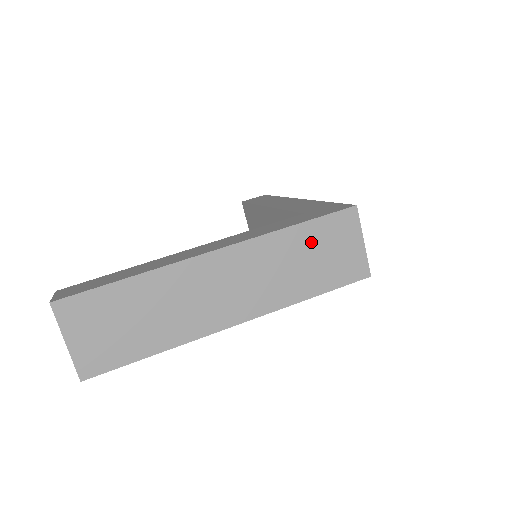
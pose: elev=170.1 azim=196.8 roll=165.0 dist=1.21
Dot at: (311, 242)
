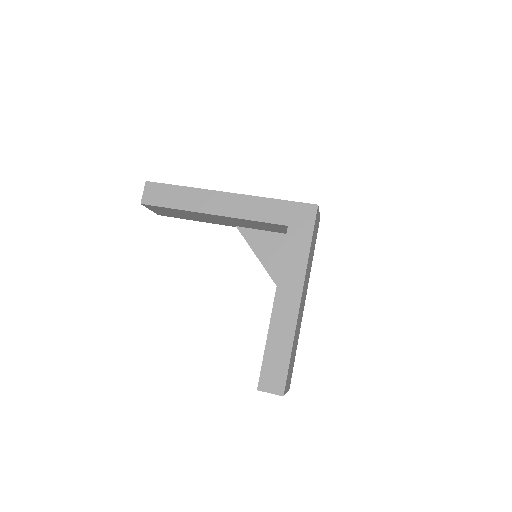
Dot at: occluded
